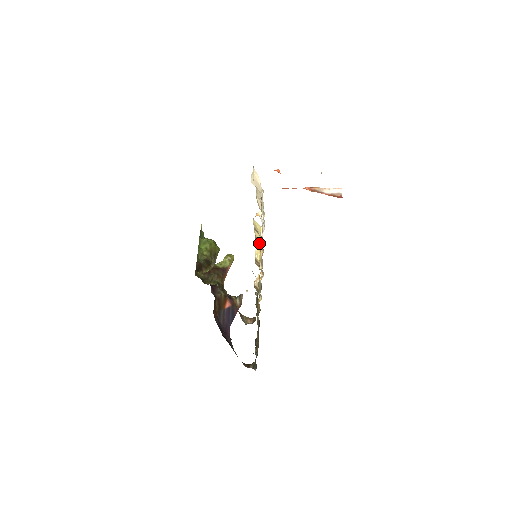
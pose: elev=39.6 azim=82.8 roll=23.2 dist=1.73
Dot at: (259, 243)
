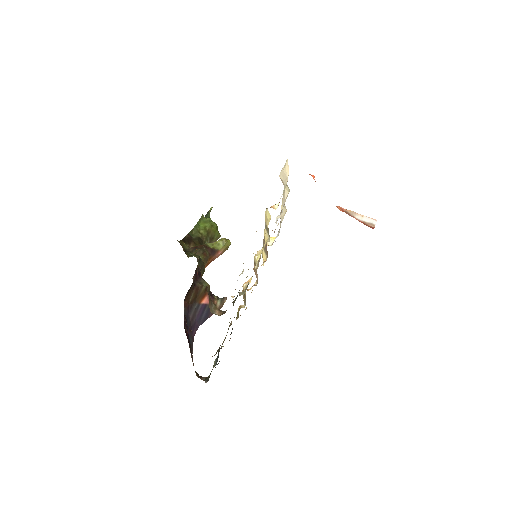
Dot at: (265, 244)
